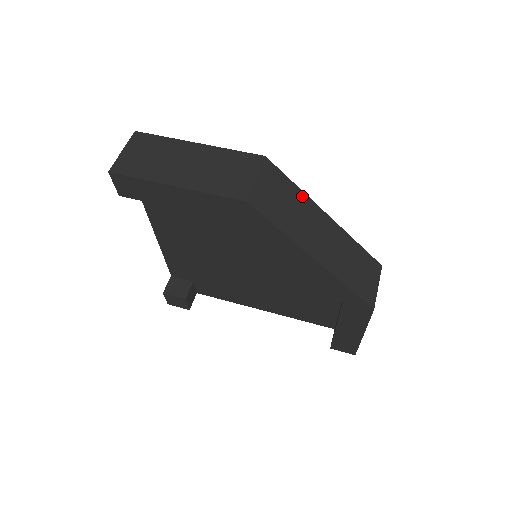
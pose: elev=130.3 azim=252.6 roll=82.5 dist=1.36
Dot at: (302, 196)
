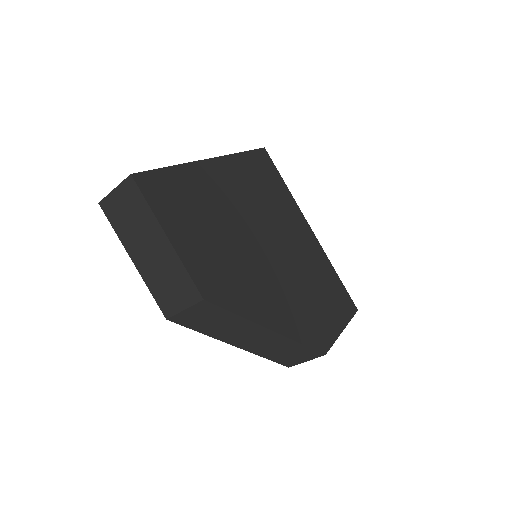
Dot at: (241, 320)
